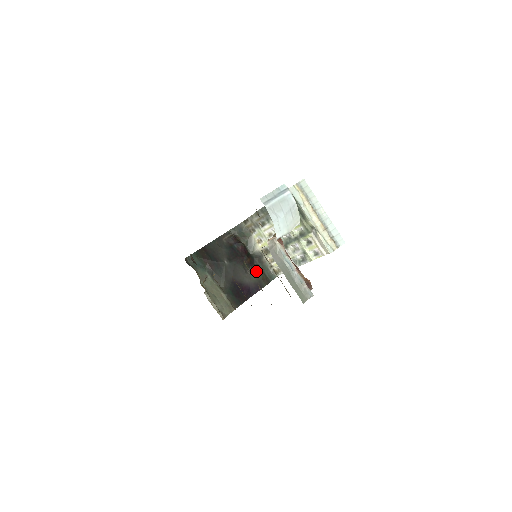
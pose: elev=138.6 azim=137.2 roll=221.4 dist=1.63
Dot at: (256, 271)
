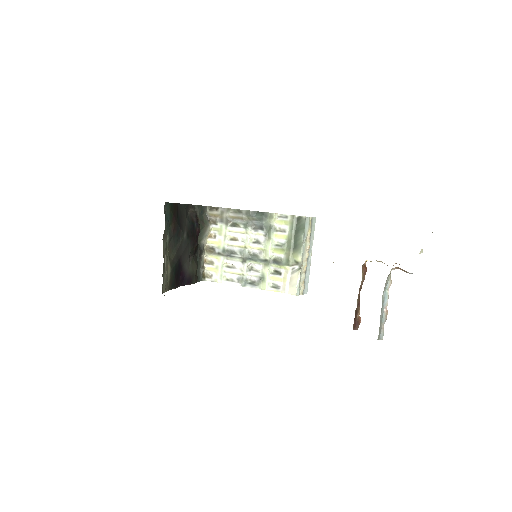
Dot at: (195, 263)
